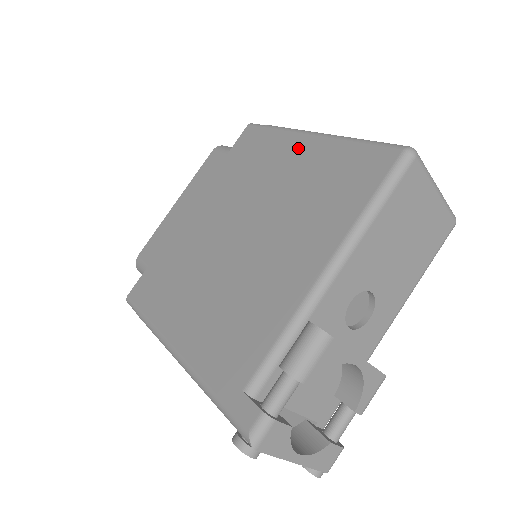
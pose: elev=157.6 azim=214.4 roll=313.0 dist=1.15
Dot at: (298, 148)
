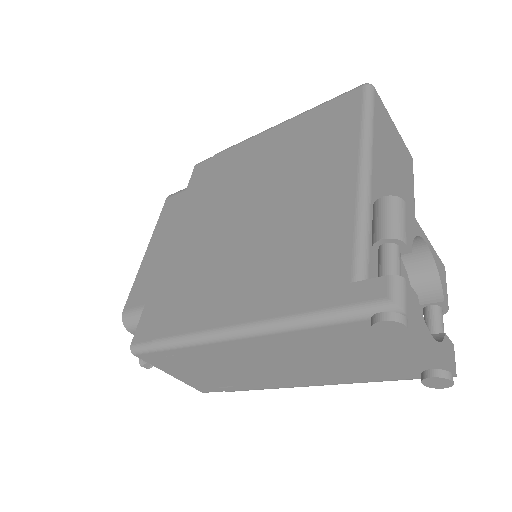
Dot at: (263, 141)
